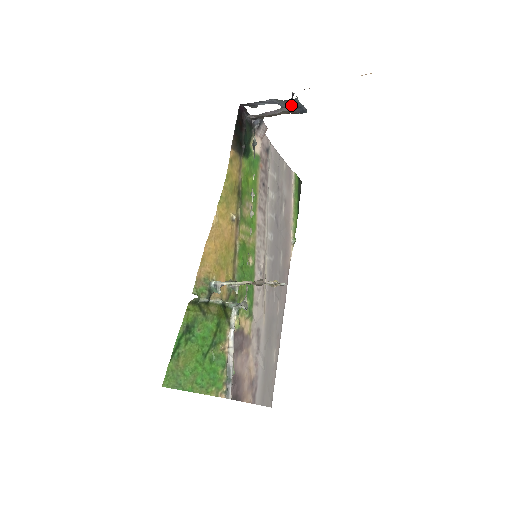
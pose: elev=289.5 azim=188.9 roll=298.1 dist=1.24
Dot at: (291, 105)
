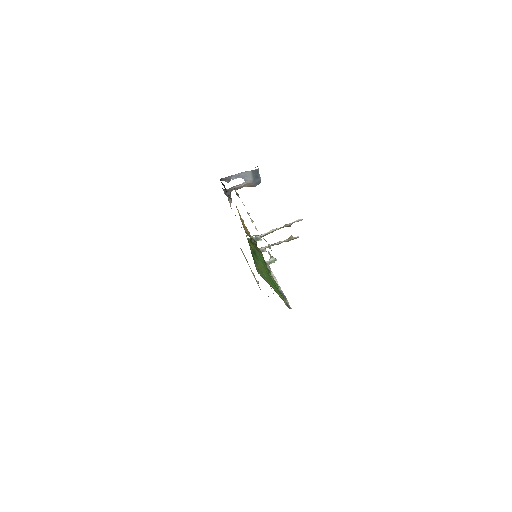
Dot at: (253, 176)
